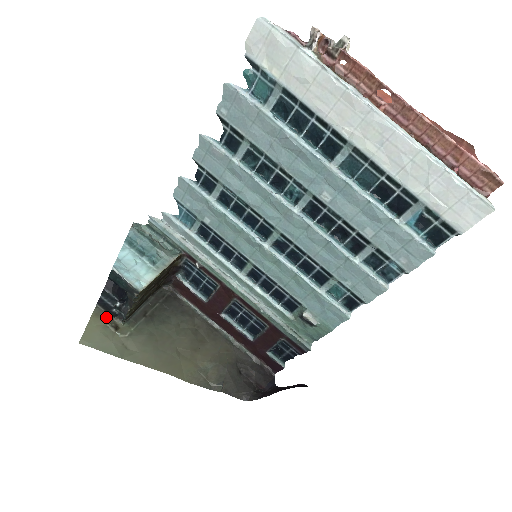
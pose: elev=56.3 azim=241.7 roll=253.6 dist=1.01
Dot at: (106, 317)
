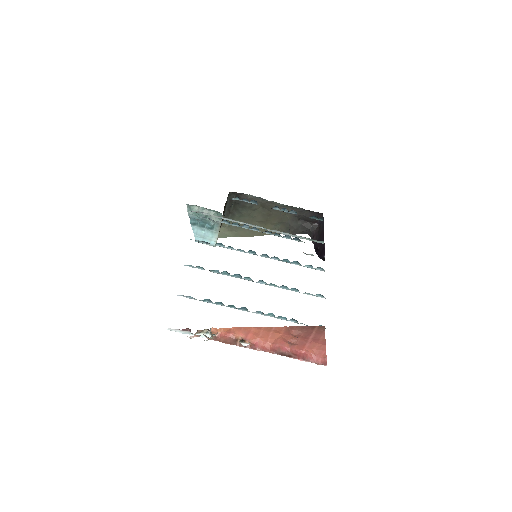
Dot at: occluded
